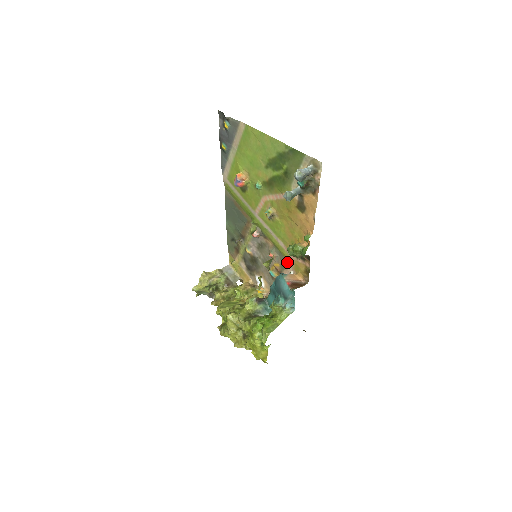
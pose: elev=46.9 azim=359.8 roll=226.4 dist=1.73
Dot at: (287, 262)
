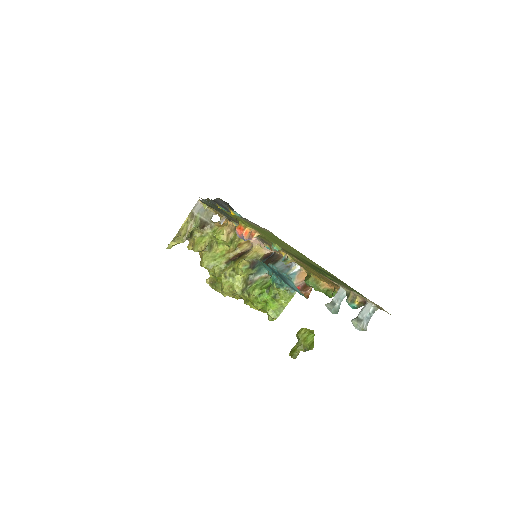
Dot at: occluded
